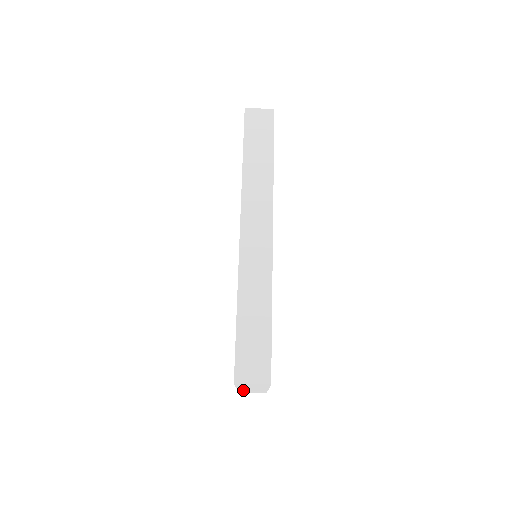
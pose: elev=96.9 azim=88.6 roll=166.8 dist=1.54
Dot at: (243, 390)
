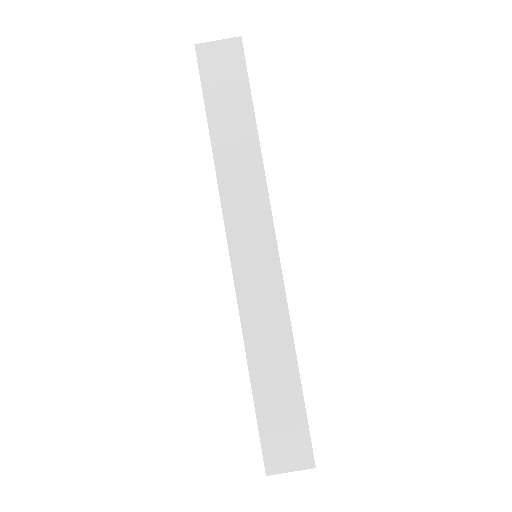
Dot at: occluded
